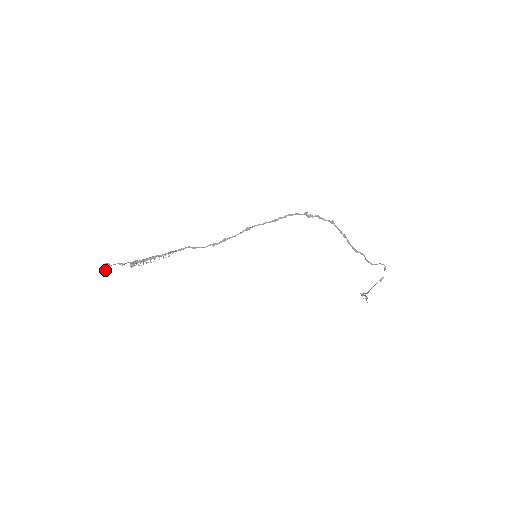
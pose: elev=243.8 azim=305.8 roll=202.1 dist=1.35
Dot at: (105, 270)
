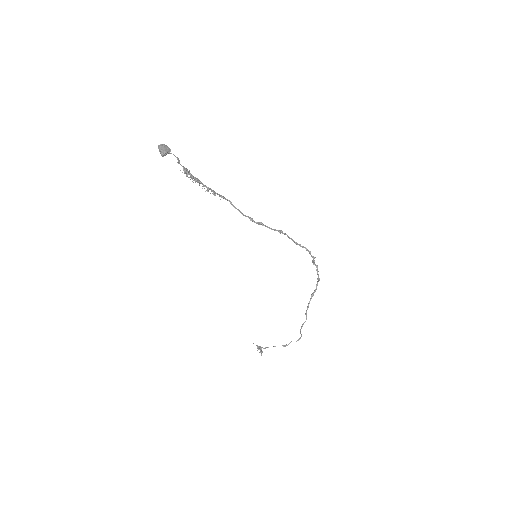
Dot at: (166, 152)
